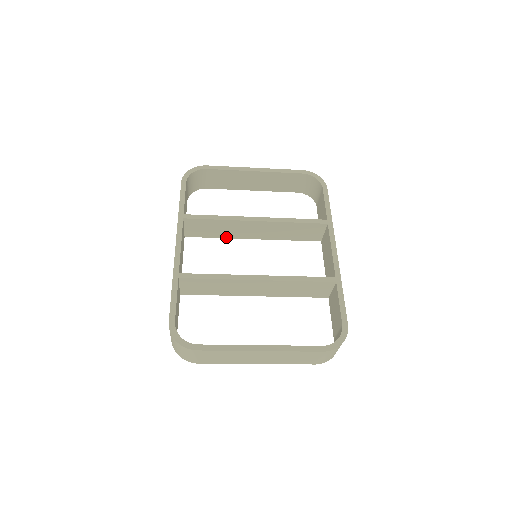
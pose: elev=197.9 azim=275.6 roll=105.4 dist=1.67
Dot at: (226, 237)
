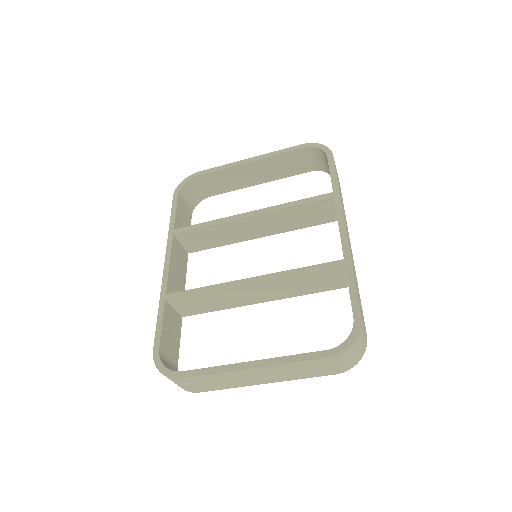
Dot at: (230, 243)
